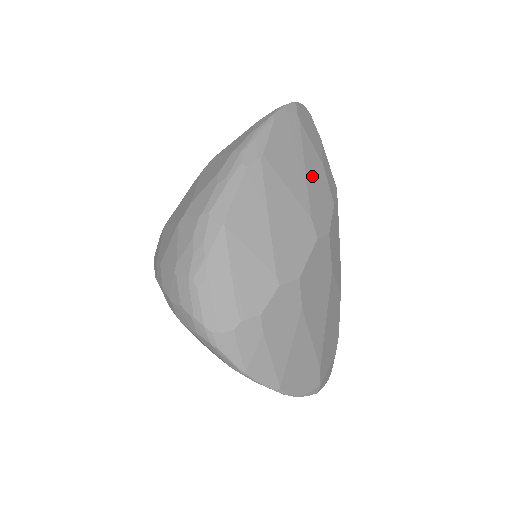
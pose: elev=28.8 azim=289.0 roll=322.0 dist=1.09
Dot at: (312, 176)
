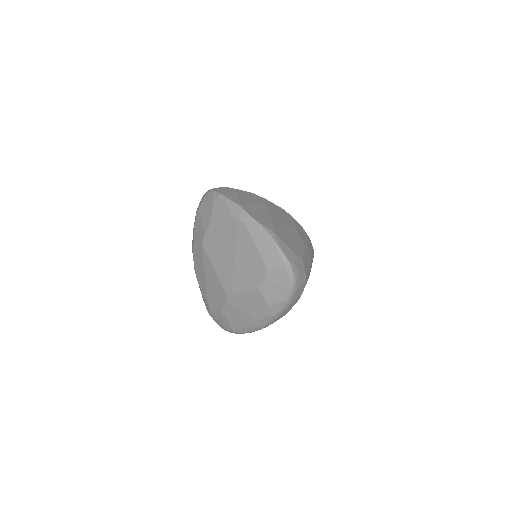
Dot at: occluded
